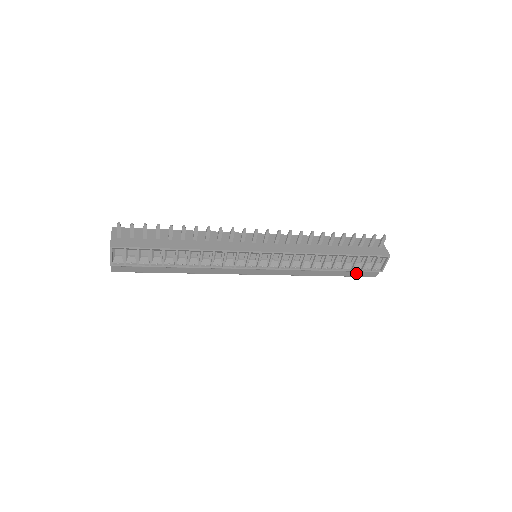
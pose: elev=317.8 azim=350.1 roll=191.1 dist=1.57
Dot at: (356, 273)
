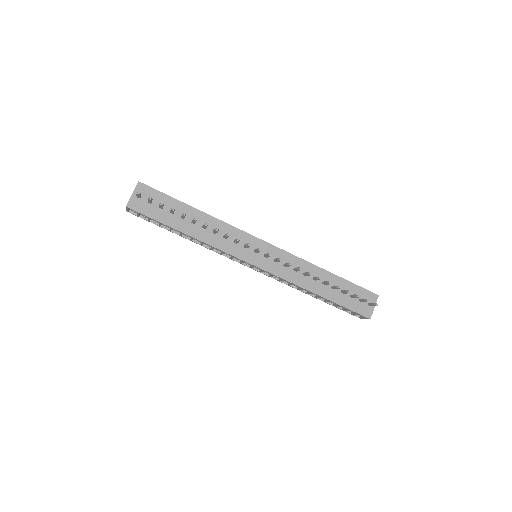
Dot at: occluded
